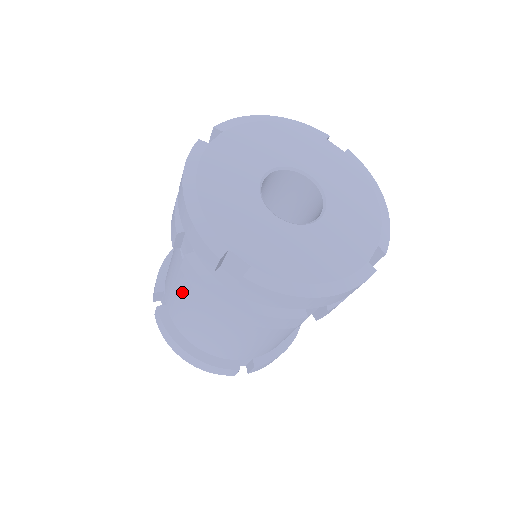
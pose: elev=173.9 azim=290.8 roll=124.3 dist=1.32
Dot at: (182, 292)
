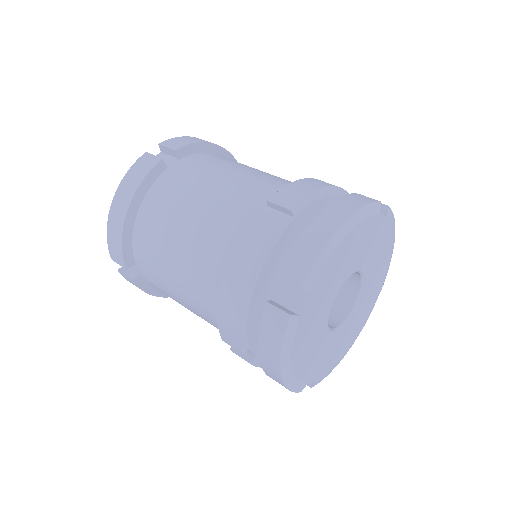
Dot at: (197, 315)
